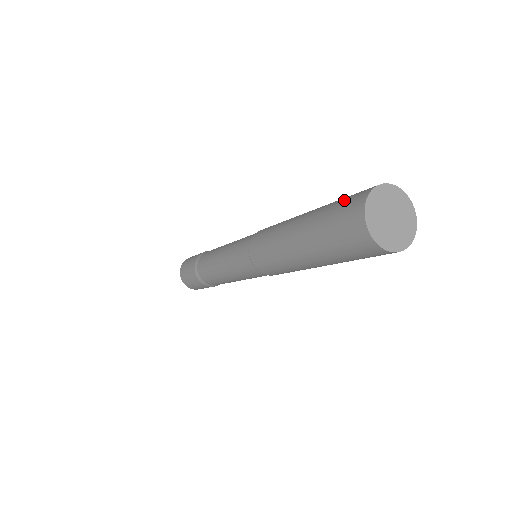
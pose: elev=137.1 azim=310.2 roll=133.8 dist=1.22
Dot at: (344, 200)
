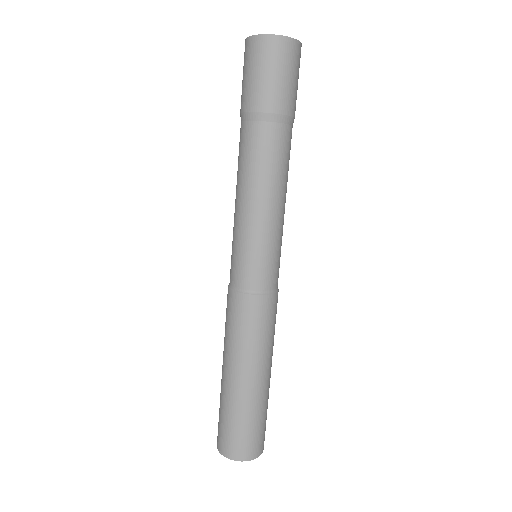
Dot at: (235, 434)
